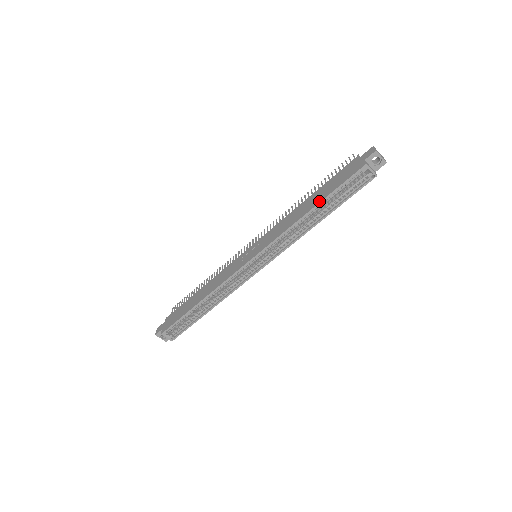
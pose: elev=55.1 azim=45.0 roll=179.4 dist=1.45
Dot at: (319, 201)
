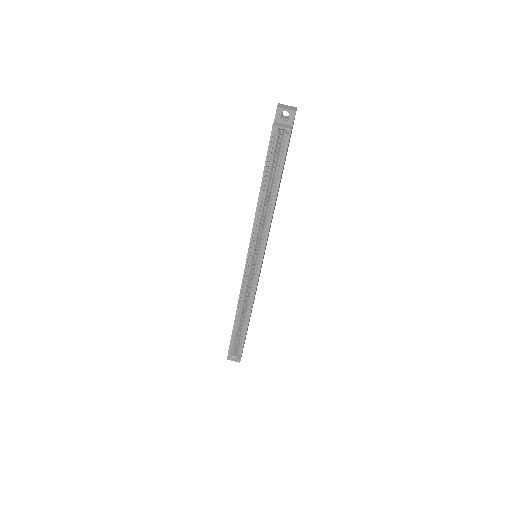
Dot at: occluded
